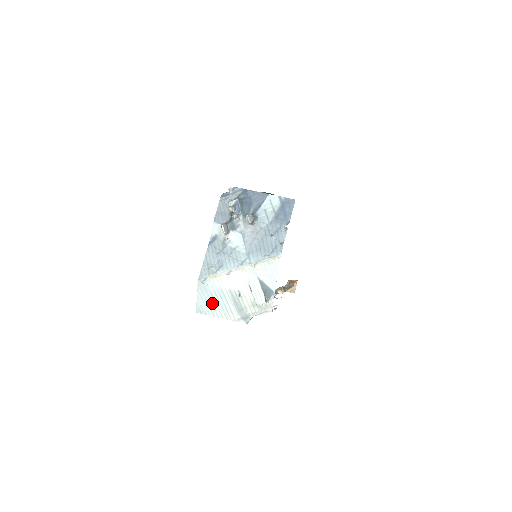
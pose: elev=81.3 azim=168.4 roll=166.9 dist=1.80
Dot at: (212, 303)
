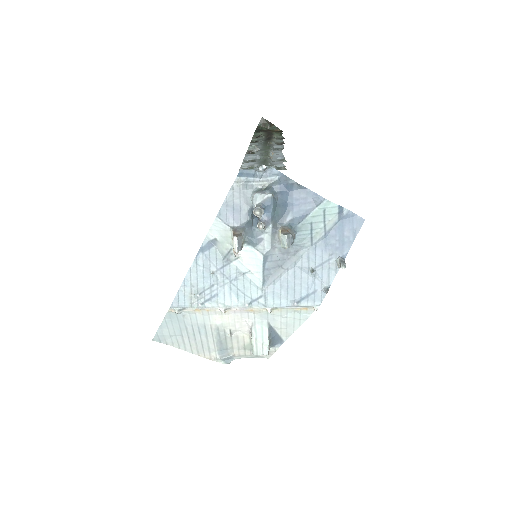
Dot at: (182, 335)
